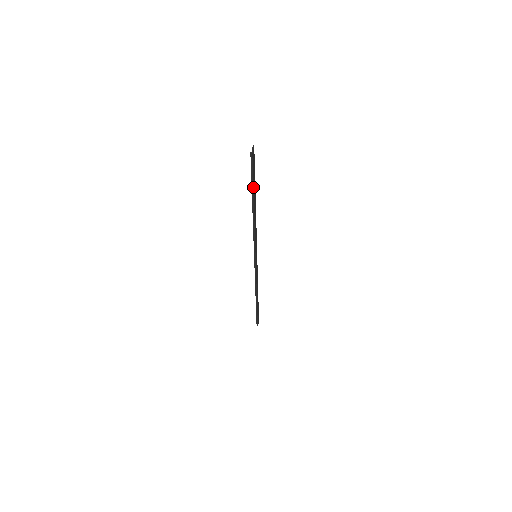
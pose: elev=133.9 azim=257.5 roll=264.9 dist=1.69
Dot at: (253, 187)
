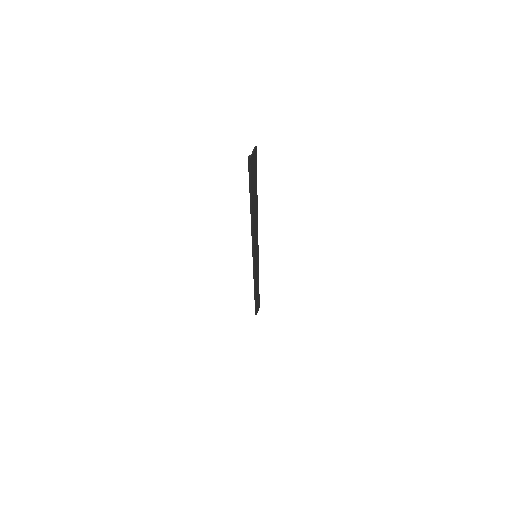
Dot at: (251, 193)
